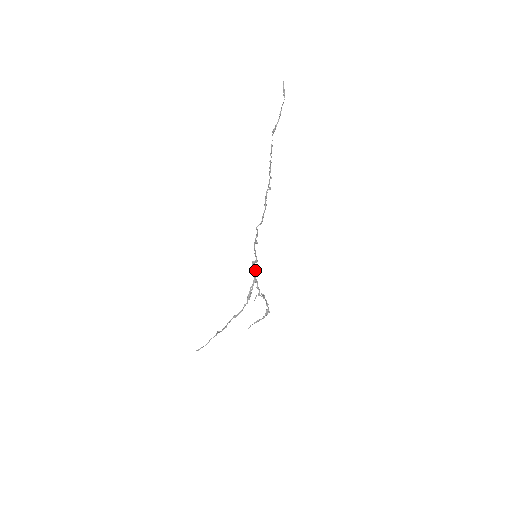
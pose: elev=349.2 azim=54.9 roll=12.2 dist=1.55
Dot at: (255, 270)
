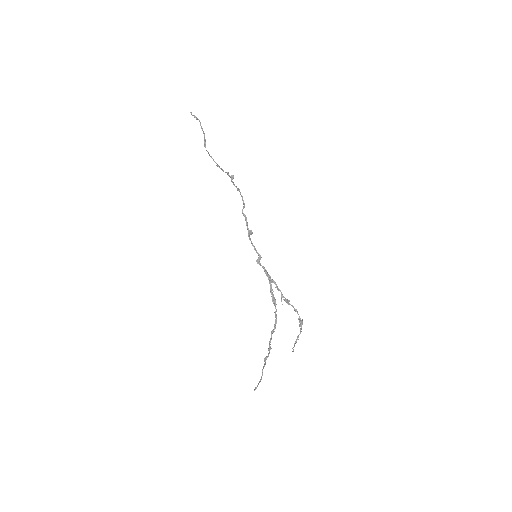
Dot at: (264, 268)
